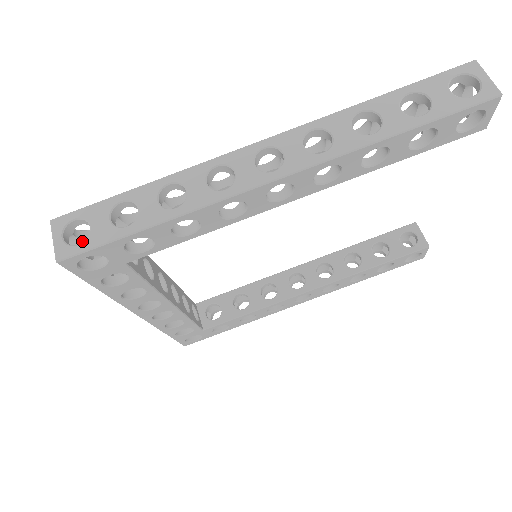
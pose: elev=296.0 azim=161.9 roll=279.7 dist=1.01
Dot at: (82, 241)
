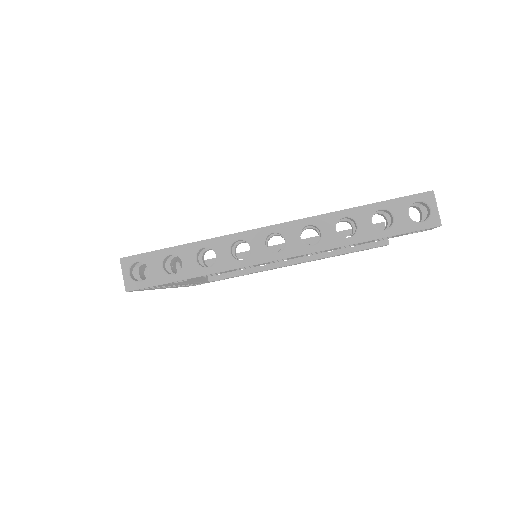
Dot at: (139, 266)
